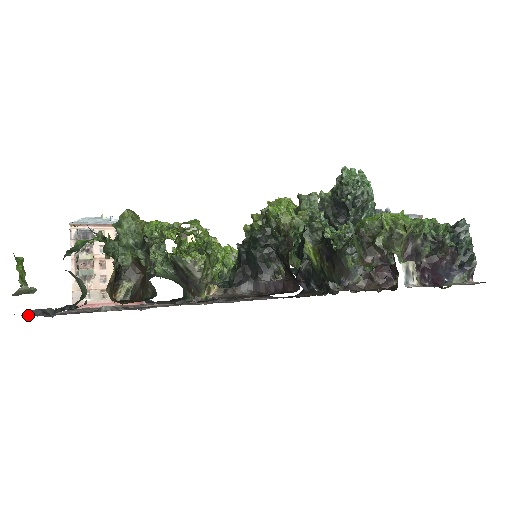
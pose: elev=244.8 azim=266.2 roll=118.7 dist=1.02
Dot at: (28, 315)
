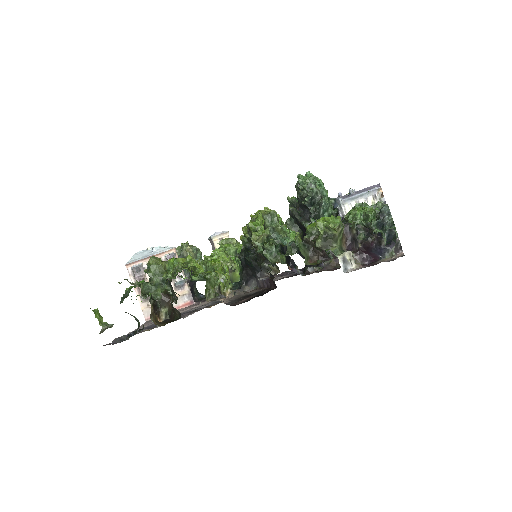
Dot at: (112, 344)
